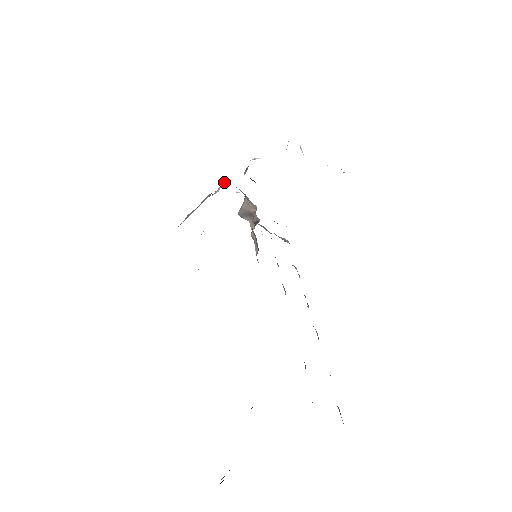
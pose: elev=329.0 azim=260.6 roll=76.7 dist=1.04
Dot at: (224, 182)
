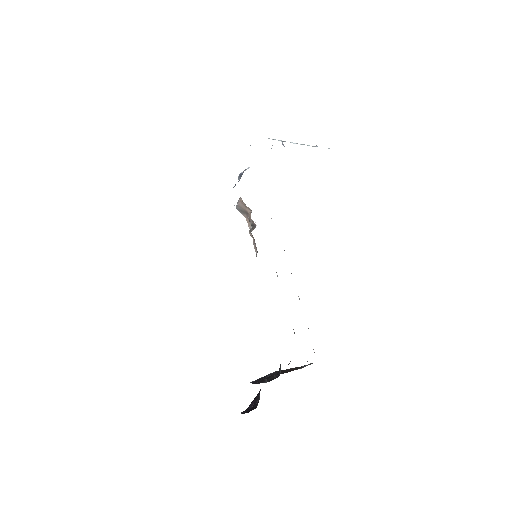
Dot at: occluded
